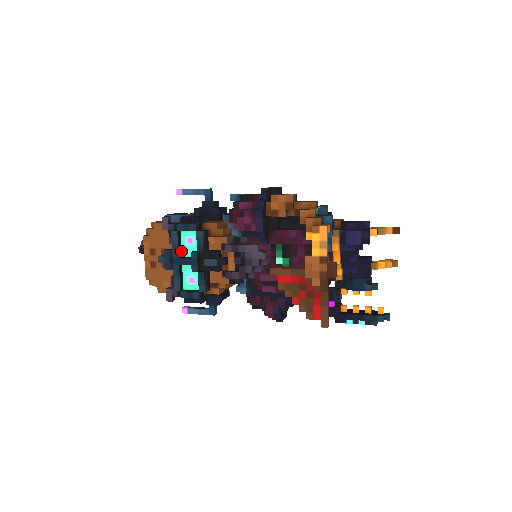
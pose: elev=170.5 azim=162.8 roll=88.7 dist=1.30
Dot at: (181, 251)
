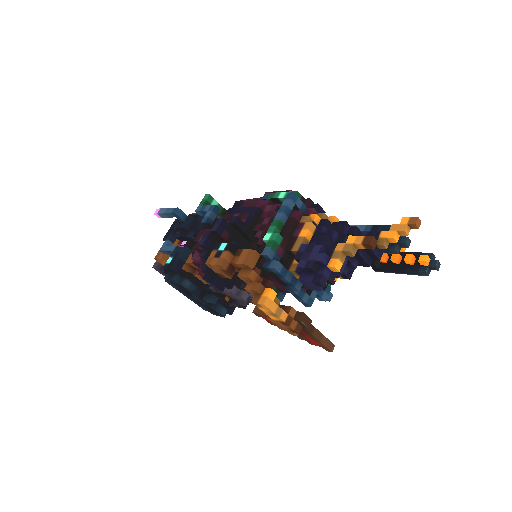
Dot at: occluded
